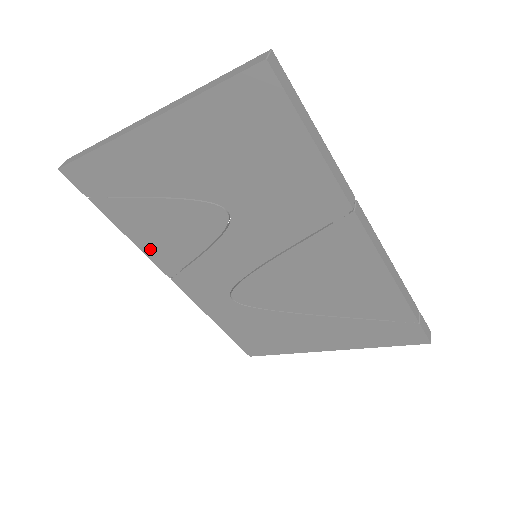
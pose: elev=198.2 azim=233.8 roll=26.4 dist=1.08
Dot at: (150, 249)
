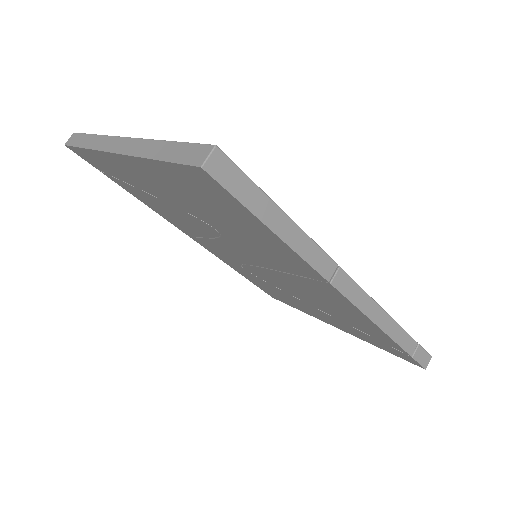
Dot at: (164, 216)
